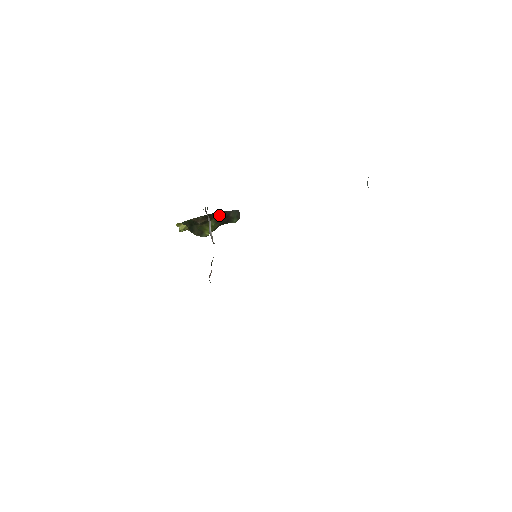
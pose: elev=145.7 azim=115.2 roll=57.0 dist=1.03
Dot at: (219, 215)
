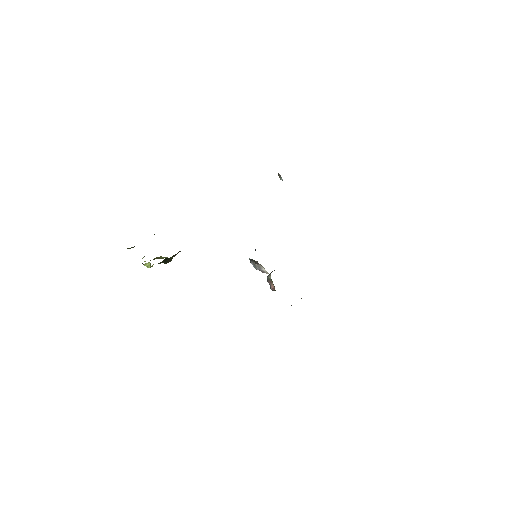
Dot at: occluded
